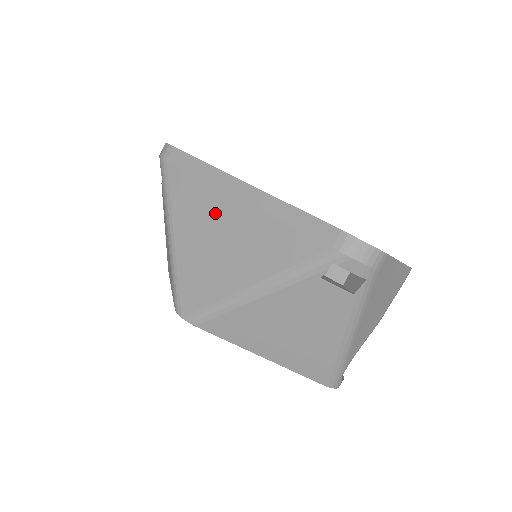
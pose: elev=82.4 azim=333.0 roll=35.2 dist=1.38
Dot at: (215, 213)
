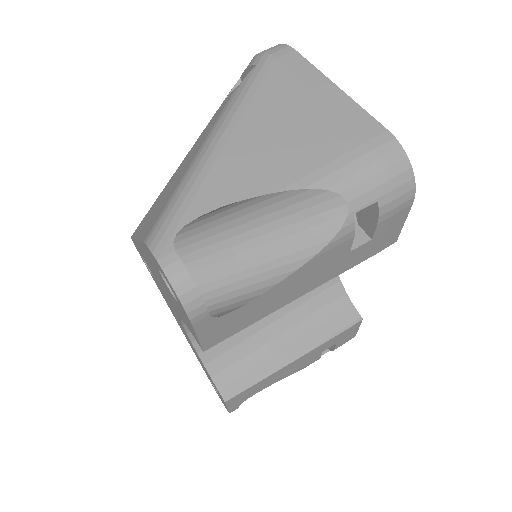
Dot at: occluded
